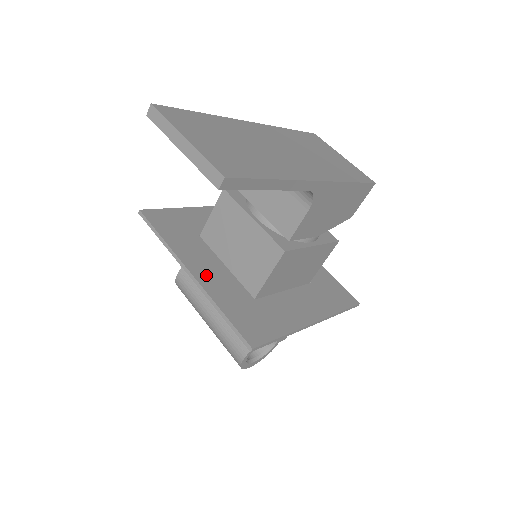
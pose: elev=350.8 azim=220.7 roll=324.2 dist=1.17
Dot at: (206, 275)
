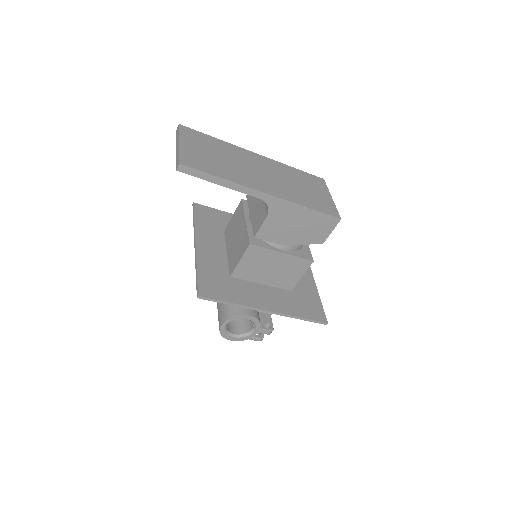
Dot at: (206, 250)
